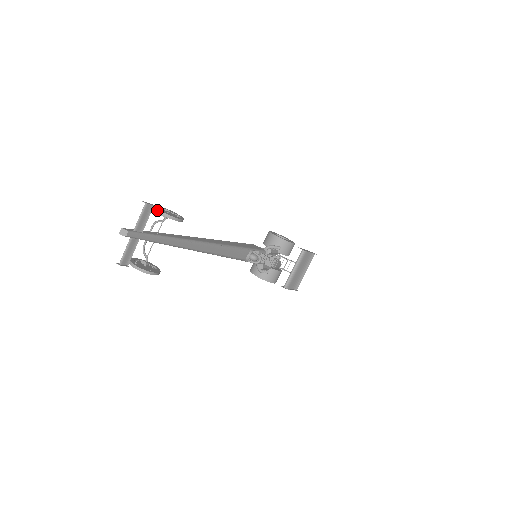
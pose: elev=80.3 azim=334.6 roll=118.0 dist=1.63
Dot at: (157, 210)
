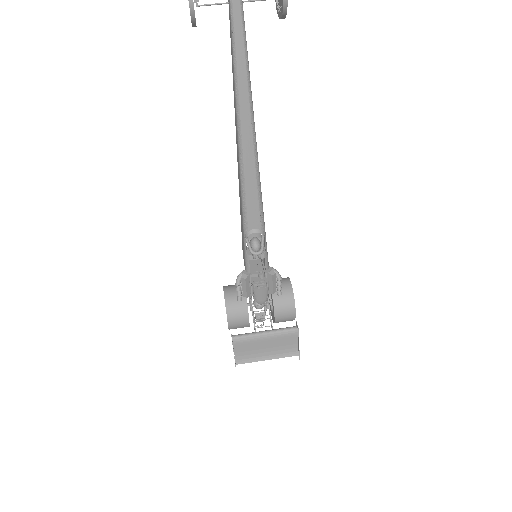
Dot at: out of frame
